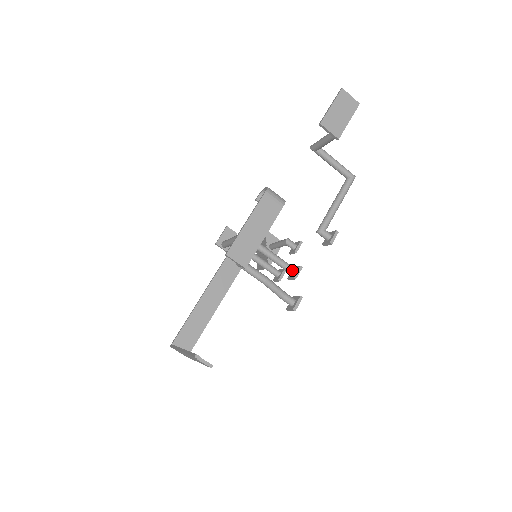
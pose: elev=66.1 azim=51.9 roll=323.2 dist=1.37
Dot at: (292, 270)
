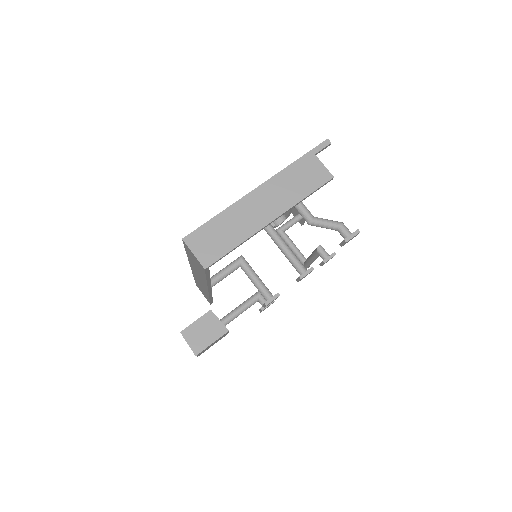
Dot at: (304, 267)
